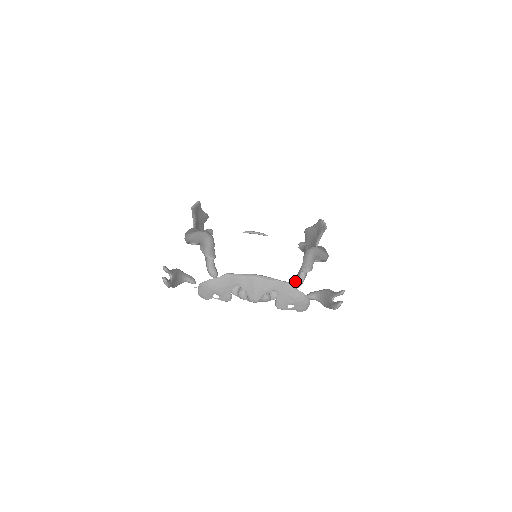
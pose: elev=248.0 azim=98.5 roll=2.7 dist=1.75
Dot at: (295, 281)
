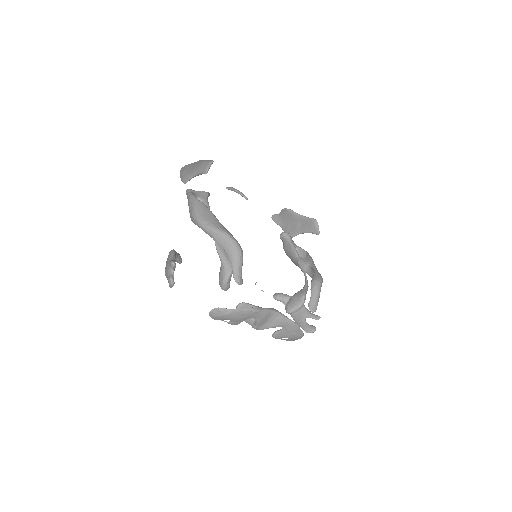
Dot at: (293, 308)
